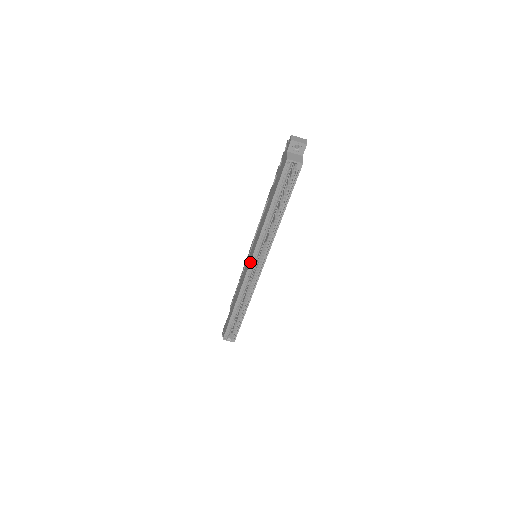
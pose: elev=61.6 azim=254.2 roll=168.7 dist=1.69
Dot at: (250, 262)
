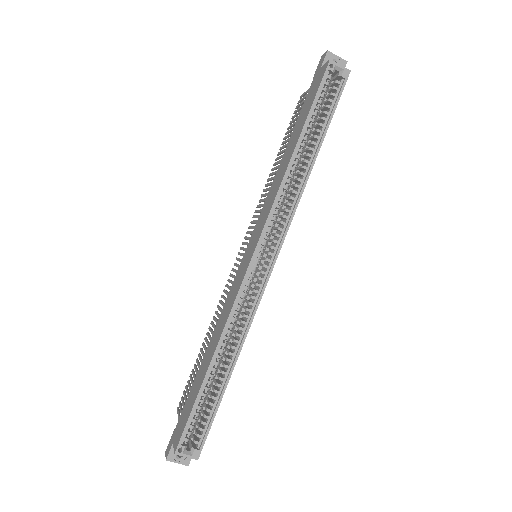
Dot at: (255, 248)
